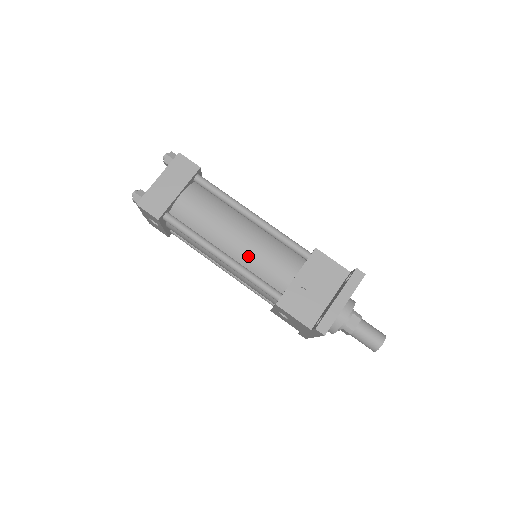
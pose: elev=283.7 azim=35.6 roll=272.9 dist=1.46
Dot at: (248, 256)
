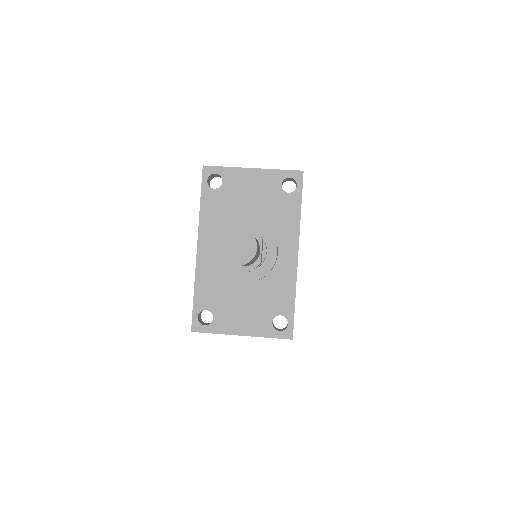
Dot at: occluded
